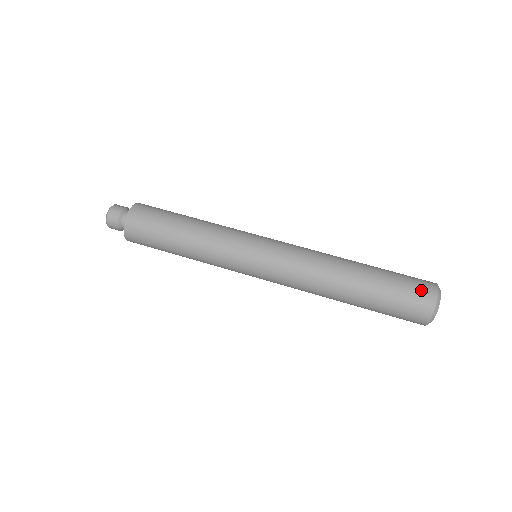
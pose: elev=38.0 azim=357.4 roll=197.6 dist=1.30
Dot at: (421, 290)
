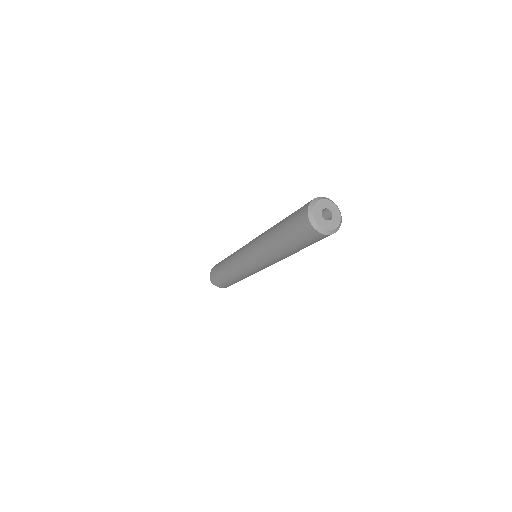
Dot at: (301, 209)
